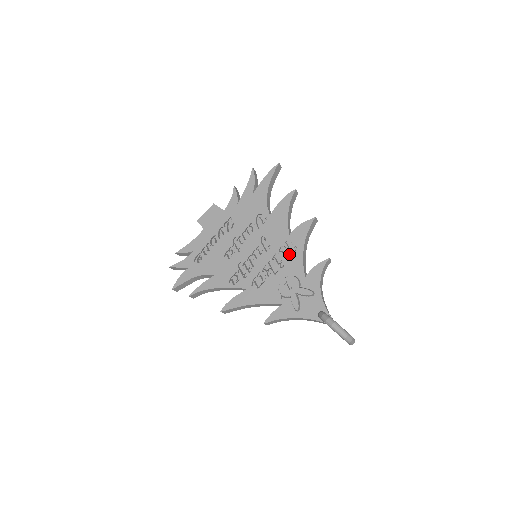
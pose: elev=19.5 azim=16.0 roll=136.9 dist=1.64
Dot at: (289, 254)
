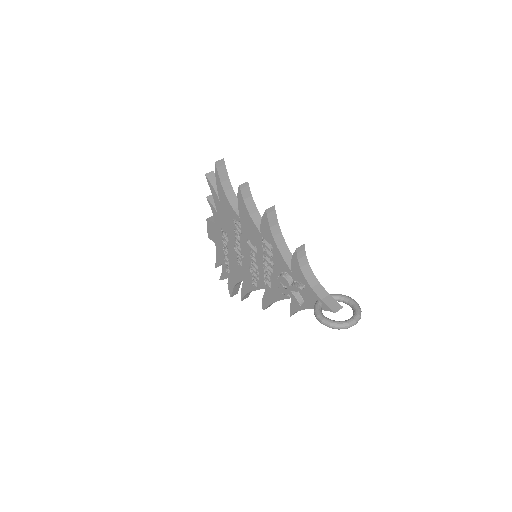
Dot at: occluded
